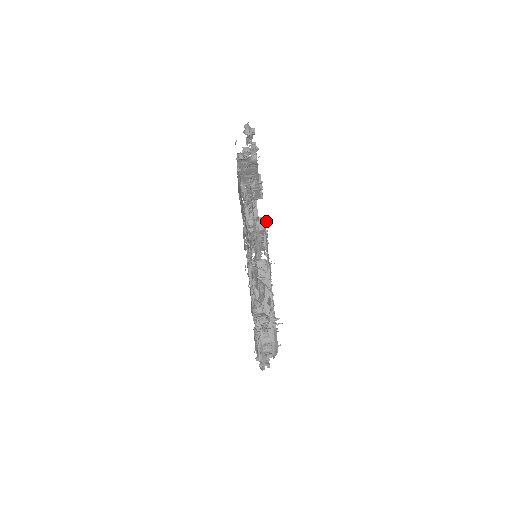
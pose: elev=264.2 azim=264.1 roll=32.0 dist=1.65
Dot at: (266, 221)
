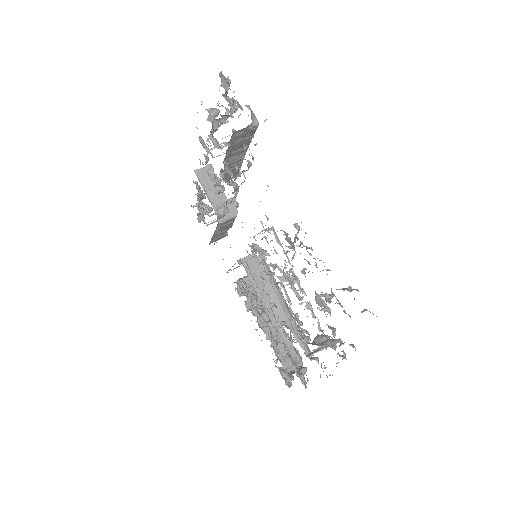
Dot at: (236, 203)
